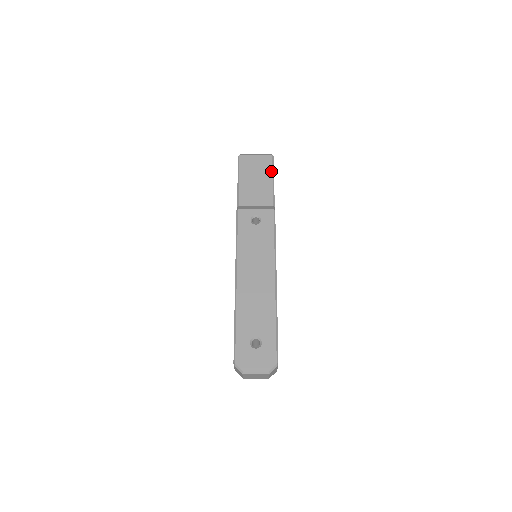
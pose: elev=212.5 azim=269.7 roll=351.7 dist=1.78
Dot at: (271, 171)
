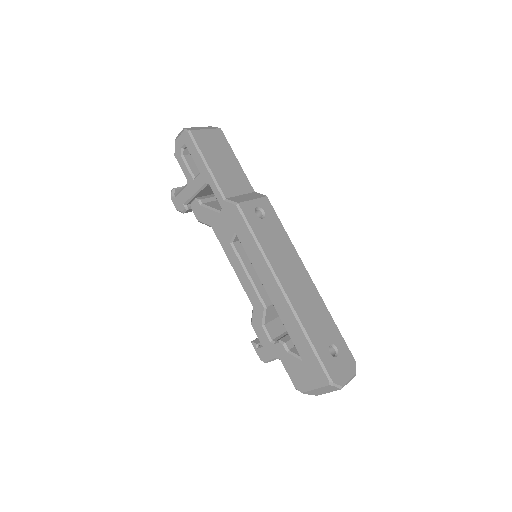
Dot at: (231, 149)
